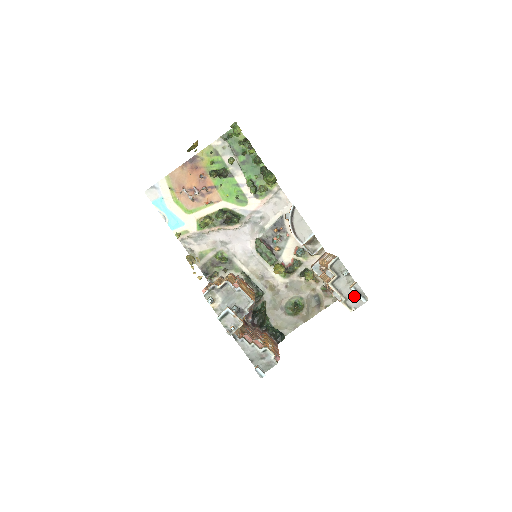
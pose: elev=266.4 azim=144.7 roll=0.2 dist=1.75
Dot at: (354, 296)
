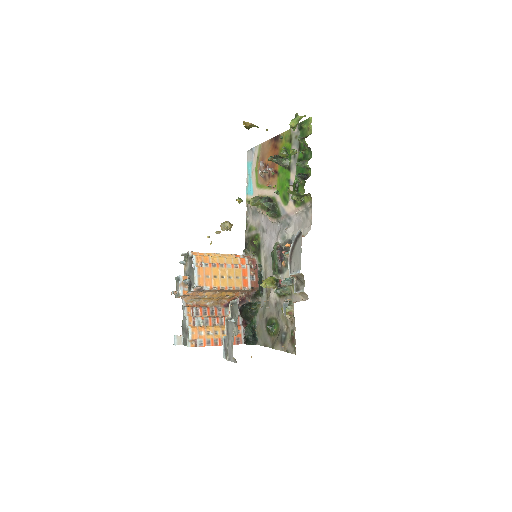
Dot at: (232, 348)
